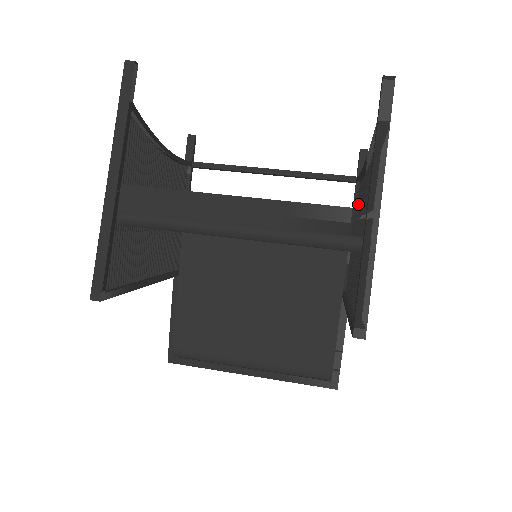
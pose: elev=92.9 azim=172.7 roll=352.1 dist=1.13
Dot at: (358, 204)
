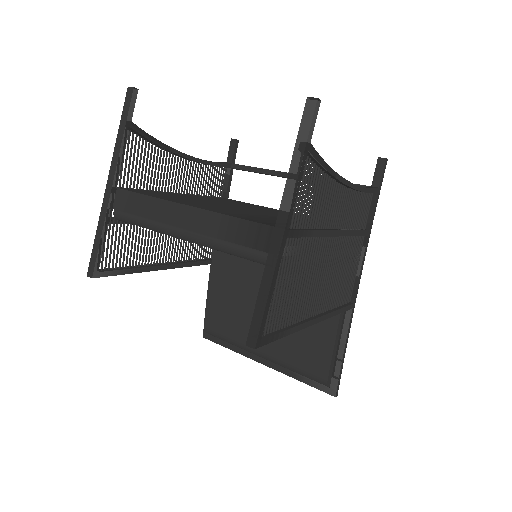
Dot at: (357, 216)
